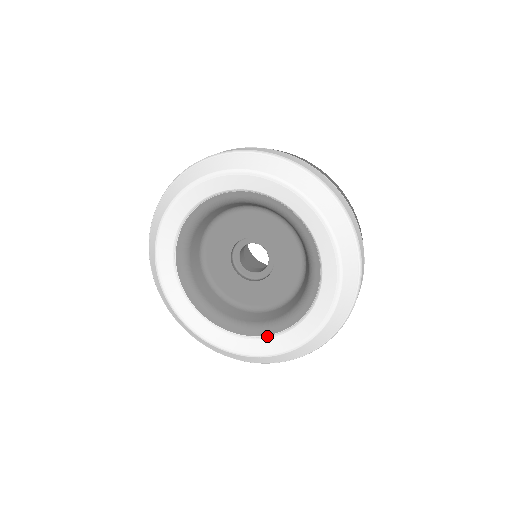
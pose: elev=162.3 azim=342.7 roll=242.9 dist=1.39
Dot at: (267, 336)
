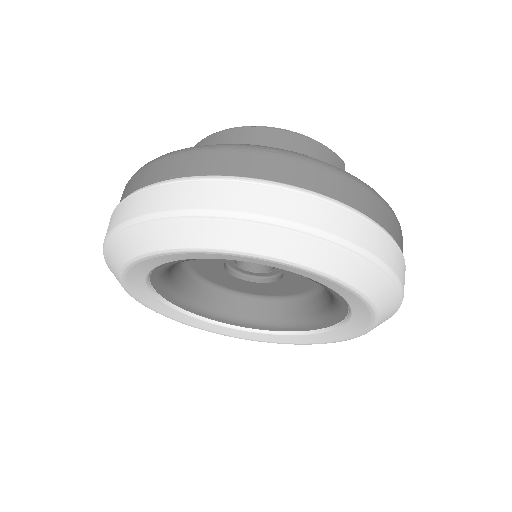
Dot at: (336, 326)
